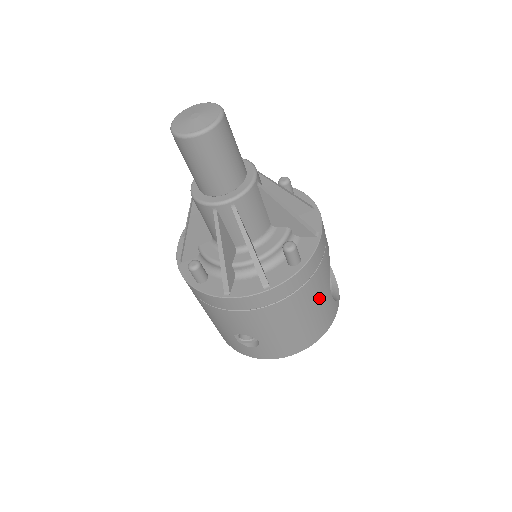
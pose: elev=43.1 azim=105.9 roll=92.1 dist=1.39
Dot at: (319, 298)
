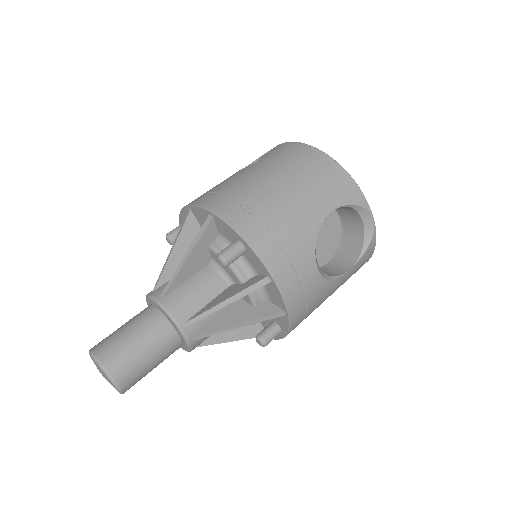
Dot at: (331, 294)
